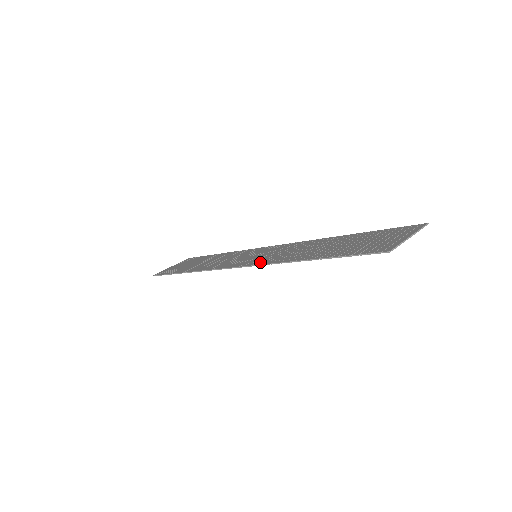
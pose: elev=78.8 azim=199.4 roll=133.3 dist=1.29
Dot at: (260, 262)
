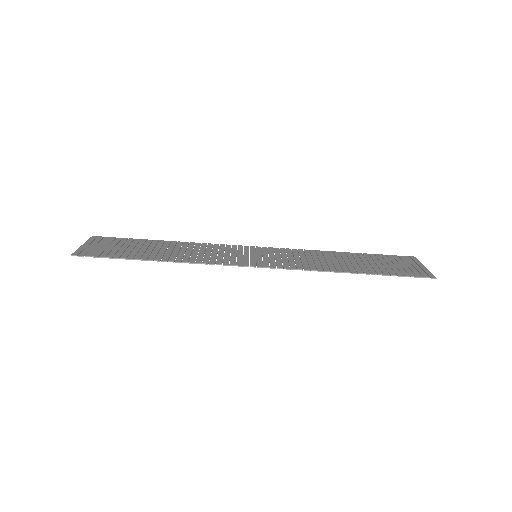
Dot at: occluded
